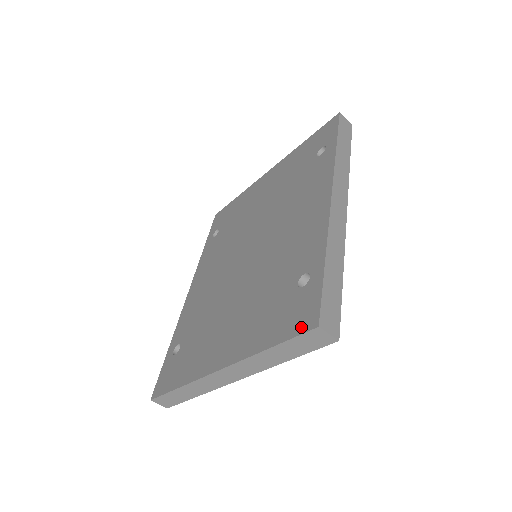
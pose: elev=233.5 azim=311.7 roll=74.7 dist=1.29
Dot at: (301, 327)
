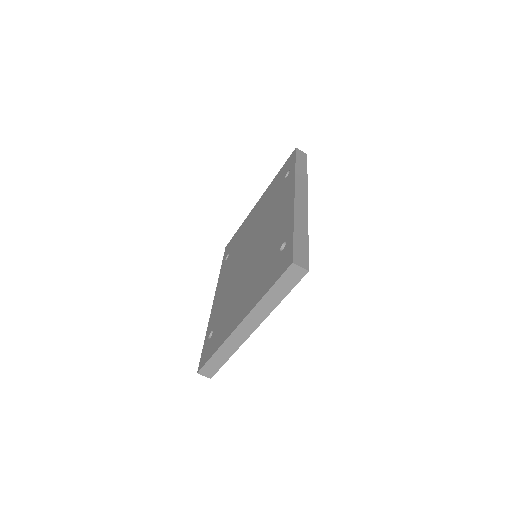
Dot at: (283, 269)
